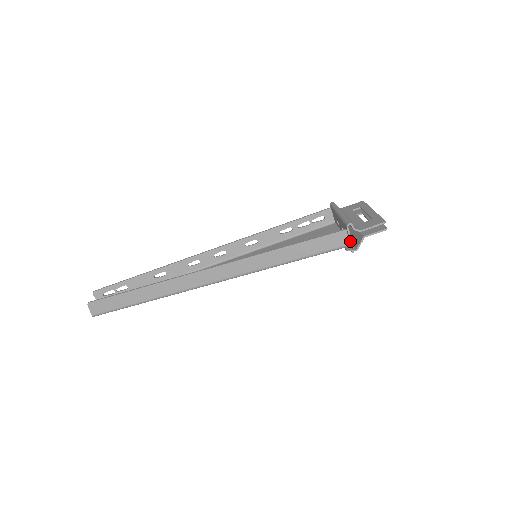
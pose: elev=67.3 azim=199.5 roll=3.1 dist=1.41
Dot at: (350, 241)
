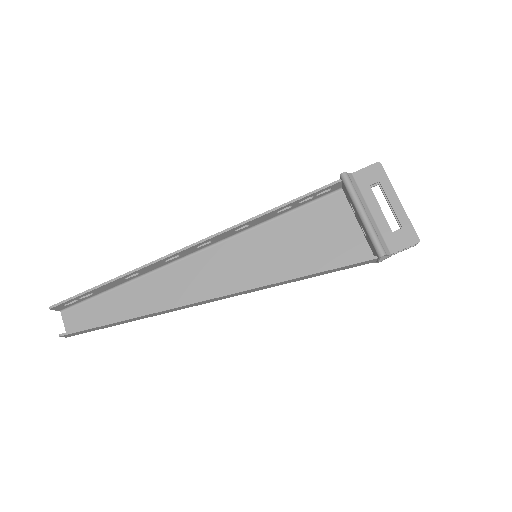
Dot at: (377, 260)
